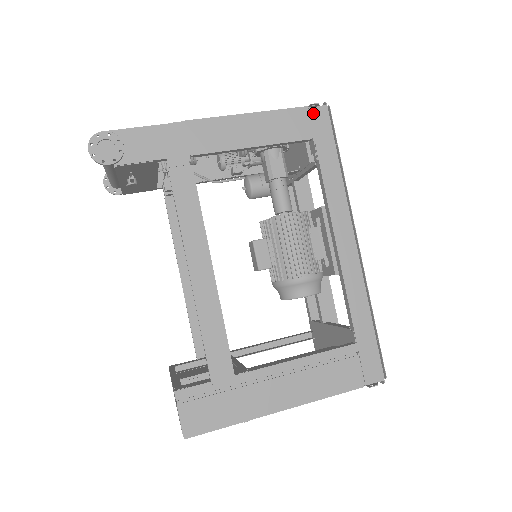
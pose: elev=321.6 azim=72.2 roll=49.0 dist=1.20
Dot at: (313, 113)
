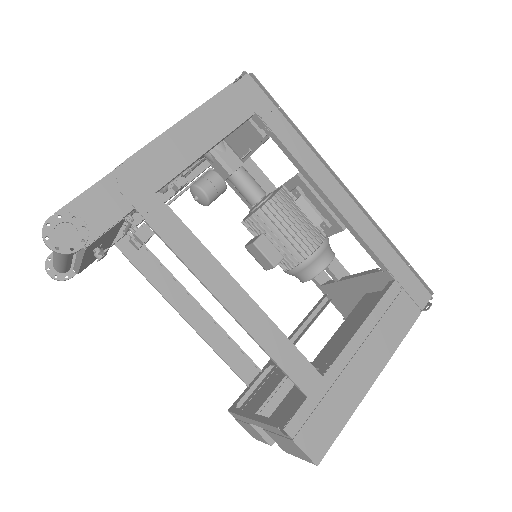
Dot at: (241, 87)
